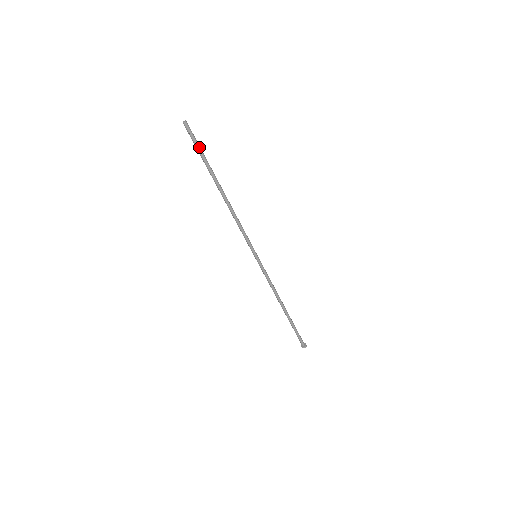
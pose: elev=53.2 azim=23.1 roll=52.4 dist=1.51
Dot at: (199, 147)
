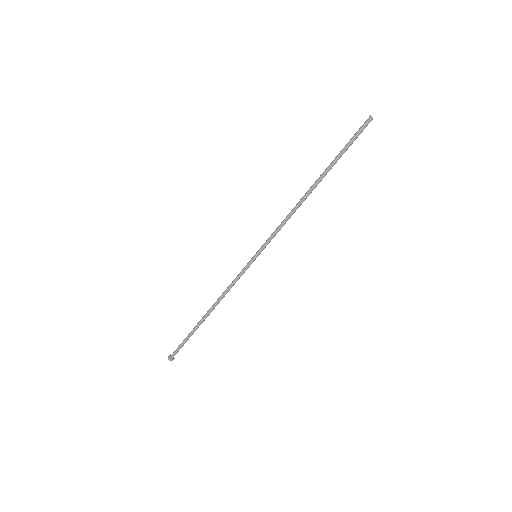
Dot at: (352, 143)
